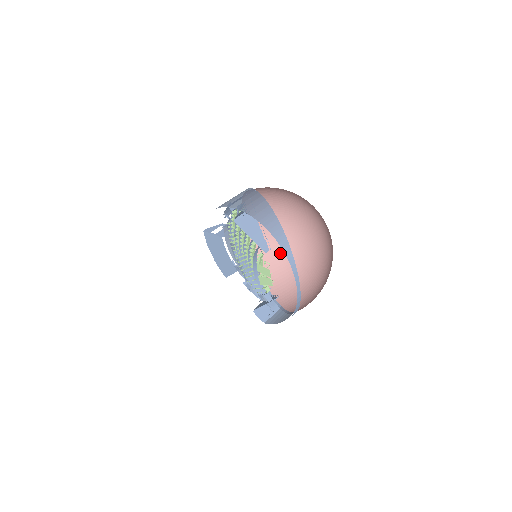
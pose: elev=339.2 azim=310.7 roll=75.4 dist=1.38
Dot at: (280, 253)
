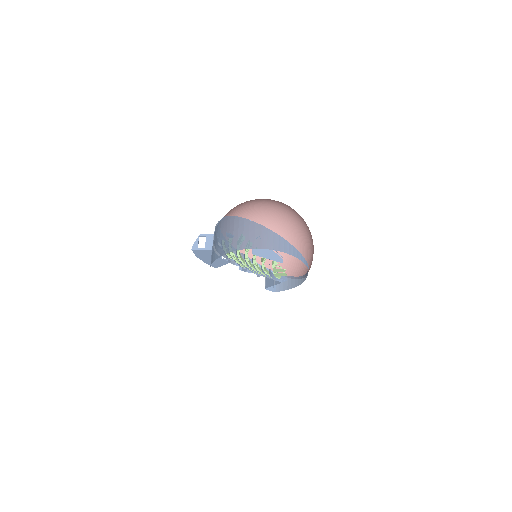
Dot at: occluded
